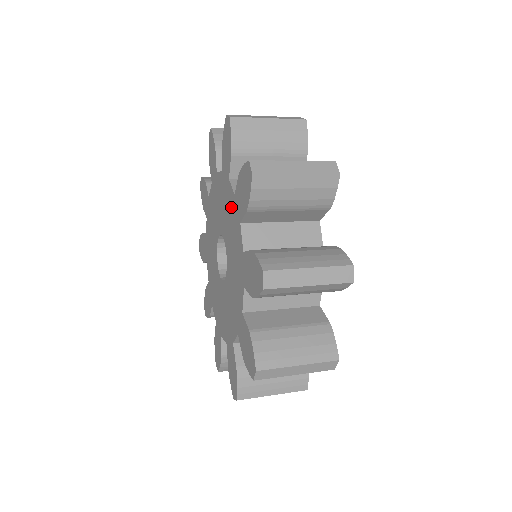
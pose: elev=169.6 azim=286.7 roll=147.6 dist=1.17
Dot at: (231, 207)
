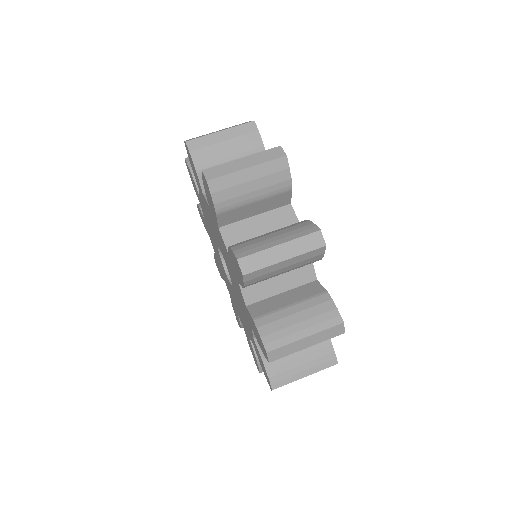
Dot at: (240, 296)
